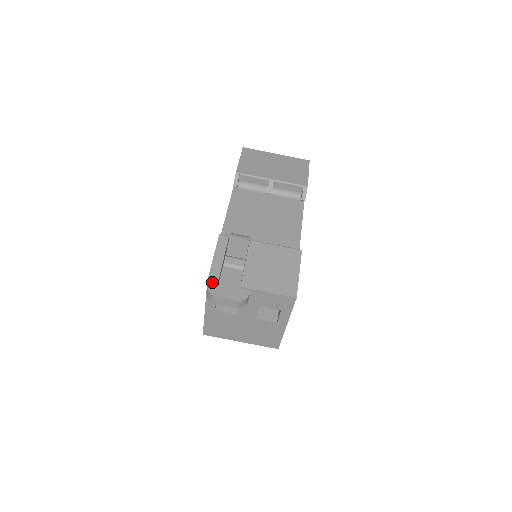
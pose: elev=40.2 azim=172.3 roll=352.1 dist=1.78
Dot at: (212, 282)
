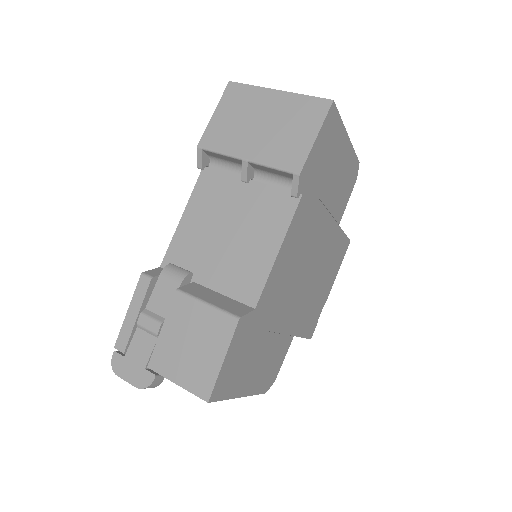
Dot at: (119, 350)
